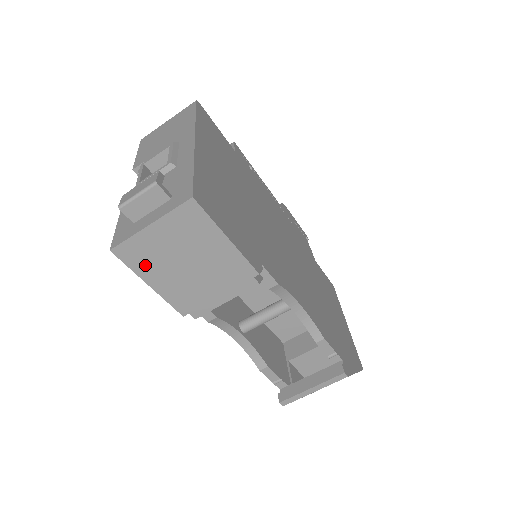
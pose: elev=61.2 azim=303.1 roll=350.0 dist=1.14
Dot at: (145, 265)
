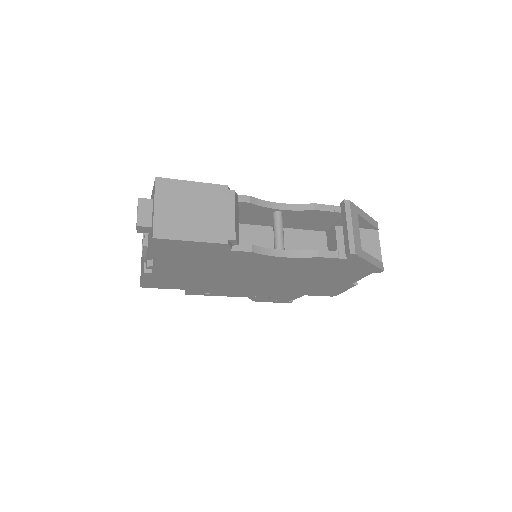
Dot at: (176, 231)
